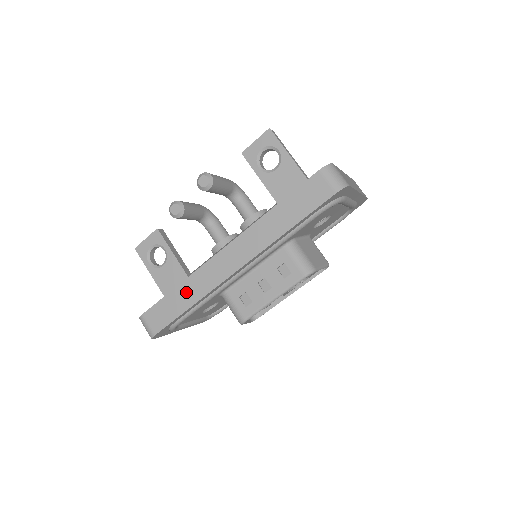
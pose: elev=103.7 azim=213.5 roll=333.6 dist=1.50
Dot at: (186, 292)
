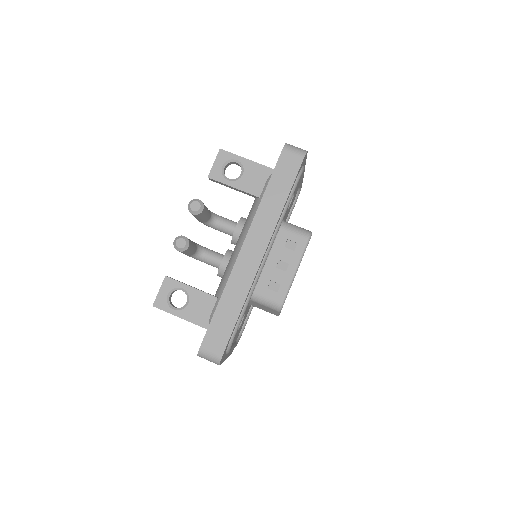
Dot at: (230, 300)
